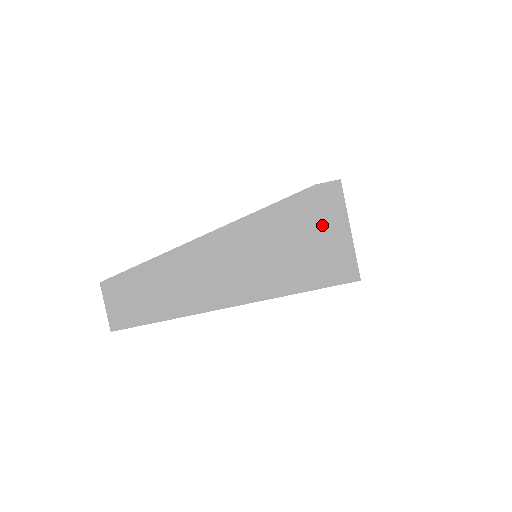
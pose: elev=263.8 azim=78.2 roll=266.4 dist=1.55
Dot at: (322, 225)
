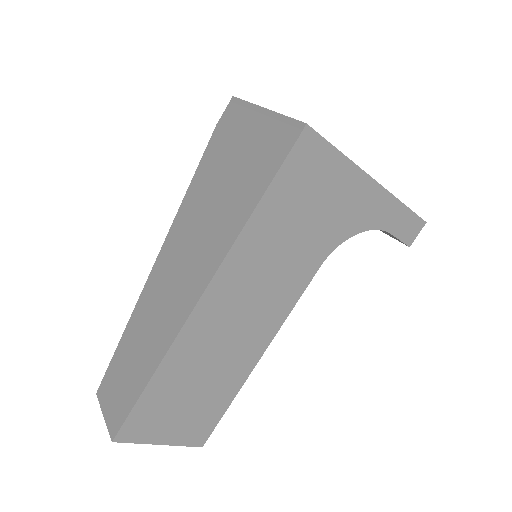
Dot at: (239, 138)
